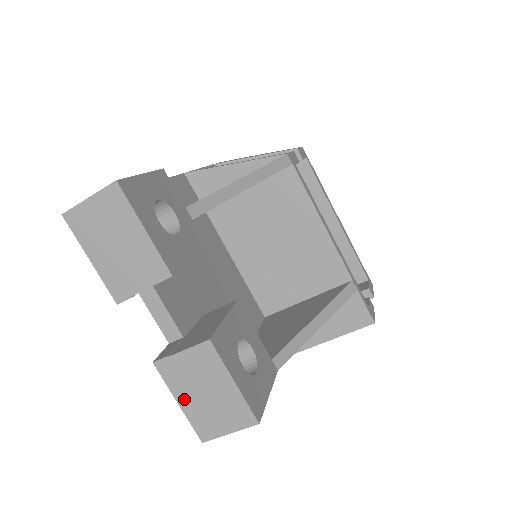
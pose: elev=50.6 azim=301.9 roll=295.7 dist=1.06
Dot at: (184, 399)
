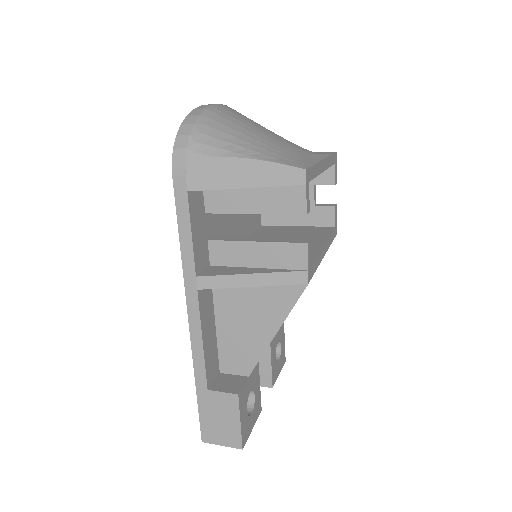
Dot at: occluded
